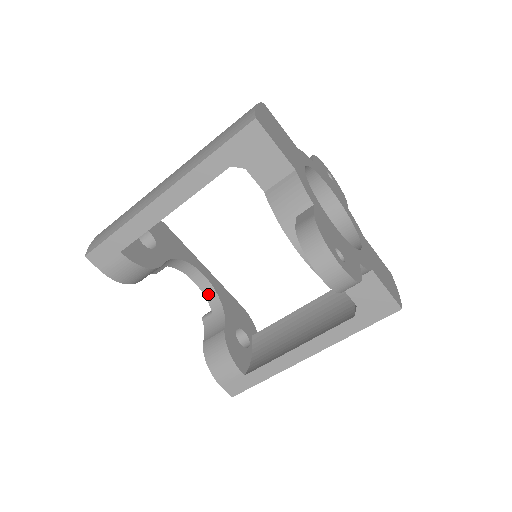
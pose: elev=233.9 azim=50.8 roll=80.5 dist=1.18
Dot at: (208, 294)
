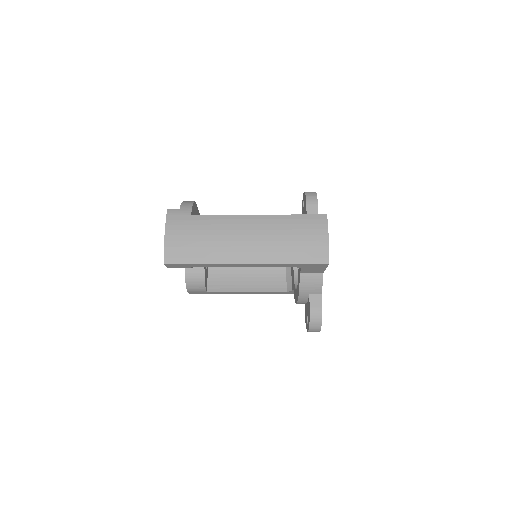
Dot at: occluded
